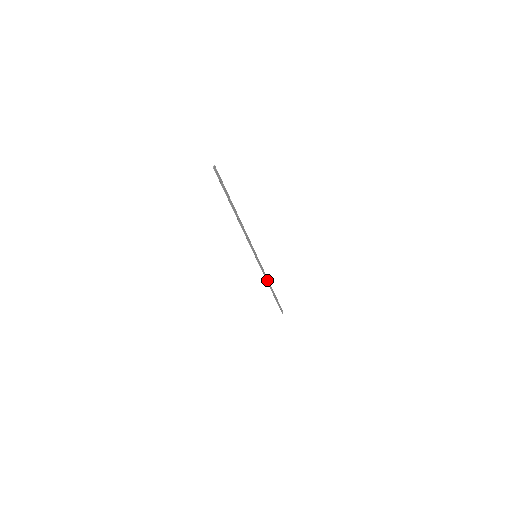
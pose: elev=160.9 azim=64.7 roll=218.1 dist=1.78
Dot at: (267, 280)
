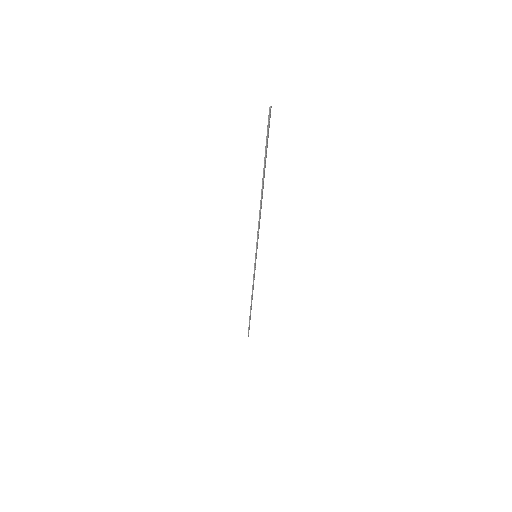
Dot at: (252, 291)
